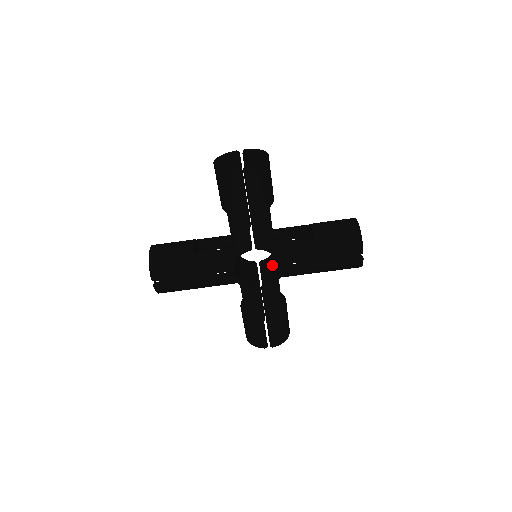
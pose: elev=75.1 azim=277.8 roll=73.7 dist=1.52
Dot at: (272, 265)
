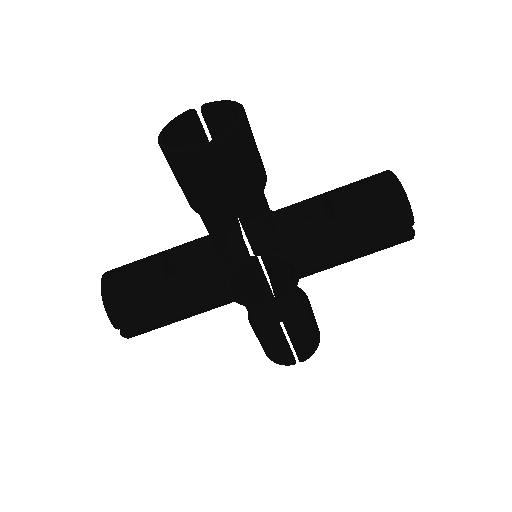
Dot at: (281, 261)
